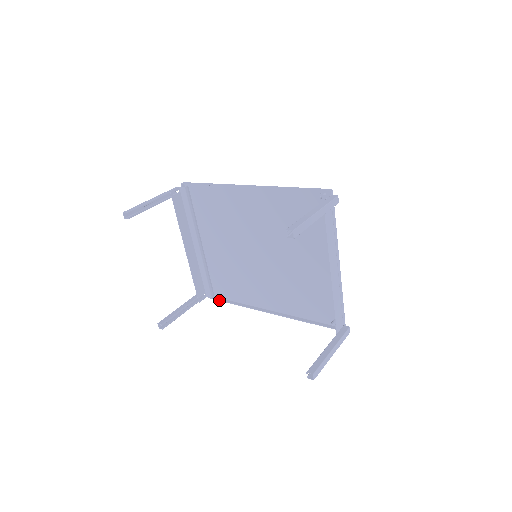
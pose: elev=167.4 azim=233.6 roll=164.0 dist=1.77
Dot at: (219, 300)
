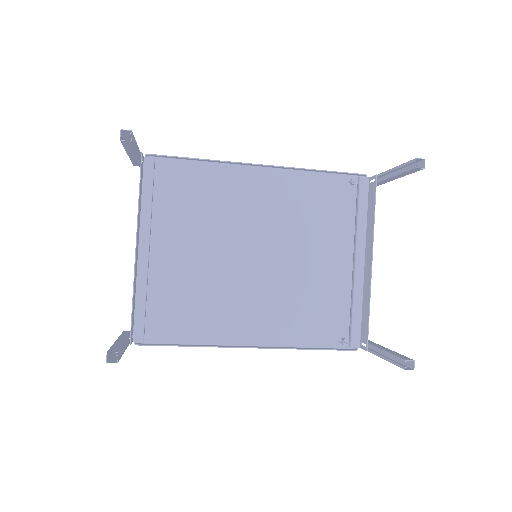
Dot at: (156, 344)
